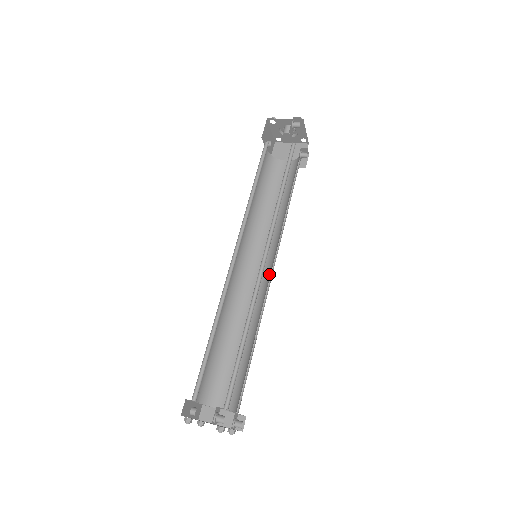
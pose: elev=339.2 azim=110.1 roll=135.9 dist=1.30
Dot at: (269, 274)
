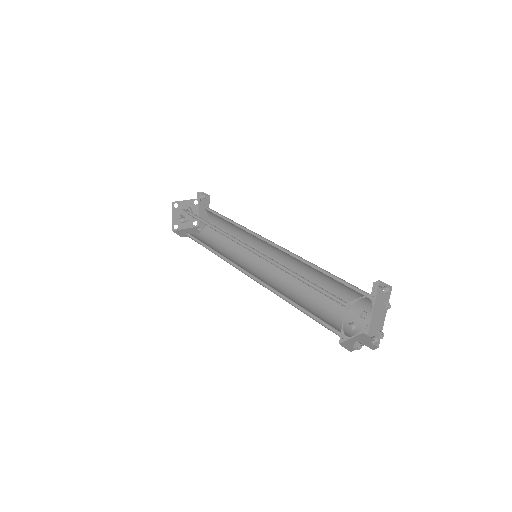
Dot at: (272, 267)
